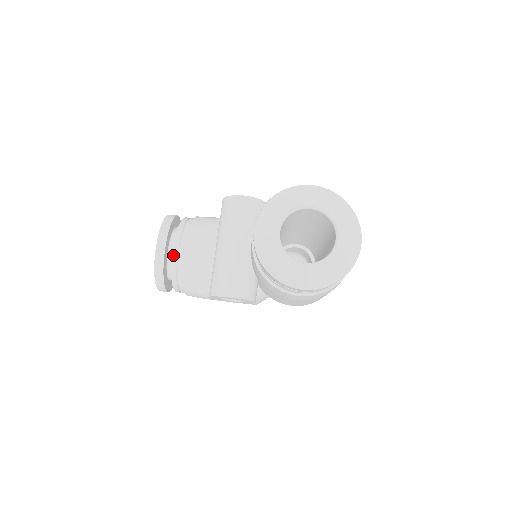
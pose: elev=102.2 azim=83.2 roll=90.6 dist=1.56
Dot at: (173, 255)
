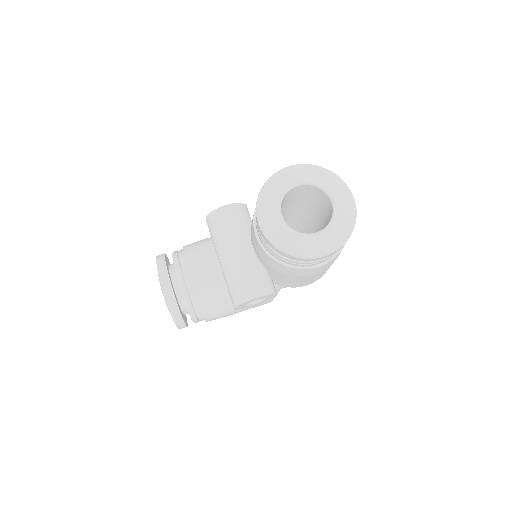
Dot at: (181, 288)
